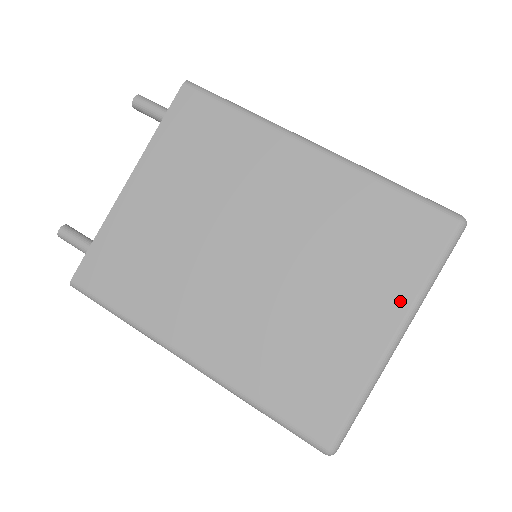
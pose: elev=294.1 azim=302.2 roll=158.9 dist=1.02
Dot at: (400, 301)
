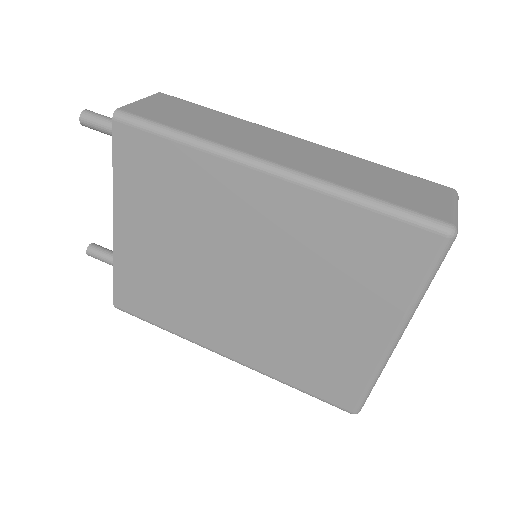
Dot at: (392, 312)
